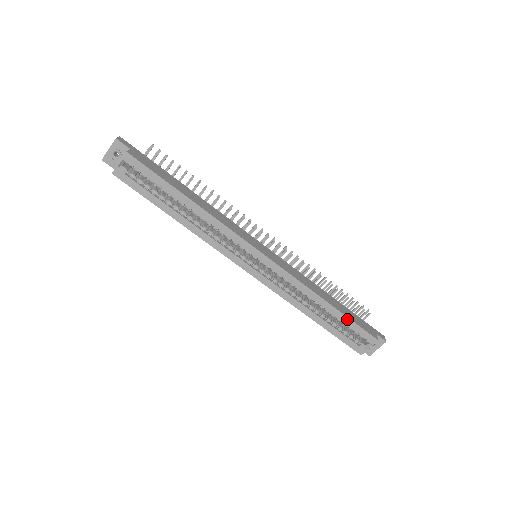
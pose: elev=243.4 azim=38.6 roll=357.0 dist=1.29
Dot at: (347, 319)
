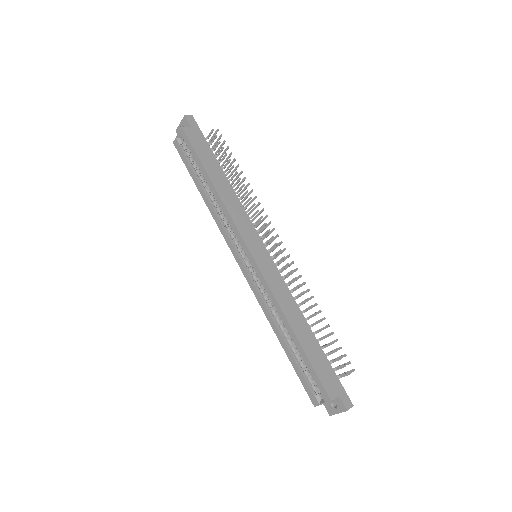
Dot at: (307, 359)
